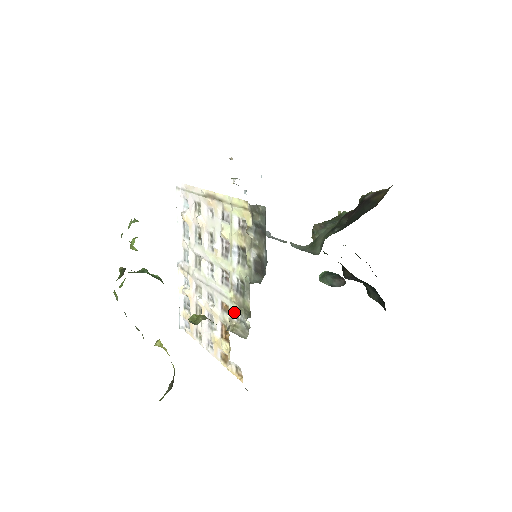
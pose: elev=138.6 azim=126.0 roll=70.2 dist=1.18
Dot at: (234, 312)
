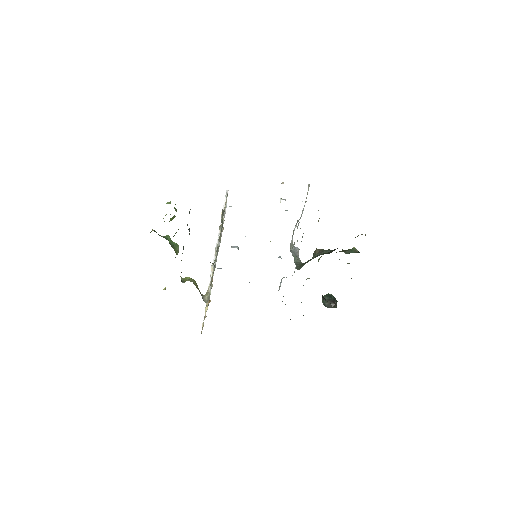
Dot at: occluded
